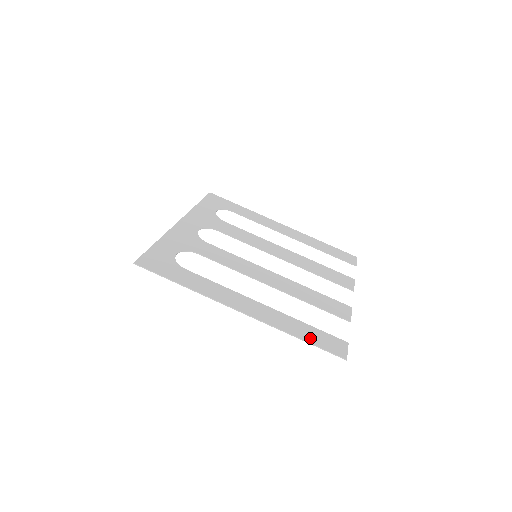
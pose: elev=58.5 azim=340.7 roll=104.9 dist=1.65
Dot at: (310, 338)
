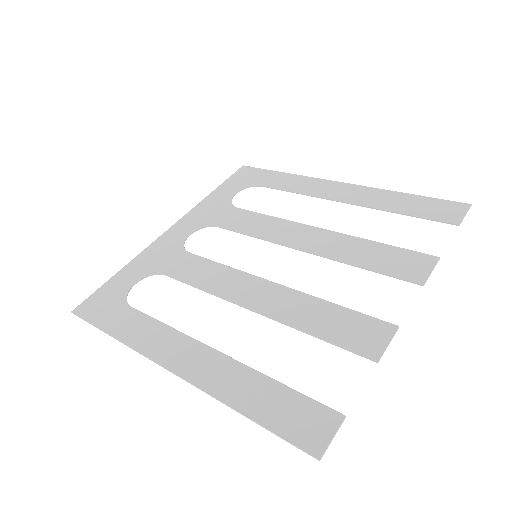
Dot at: (264, 412)
